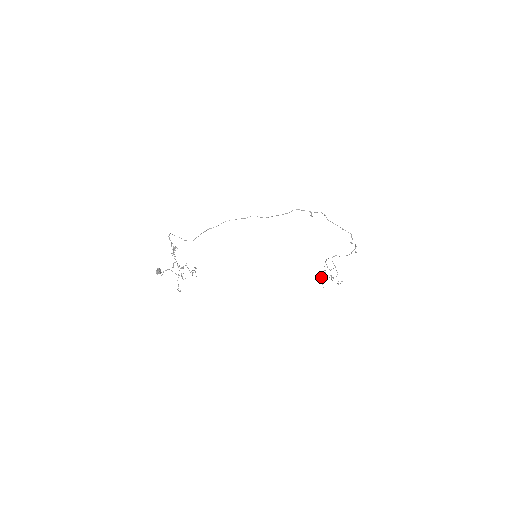
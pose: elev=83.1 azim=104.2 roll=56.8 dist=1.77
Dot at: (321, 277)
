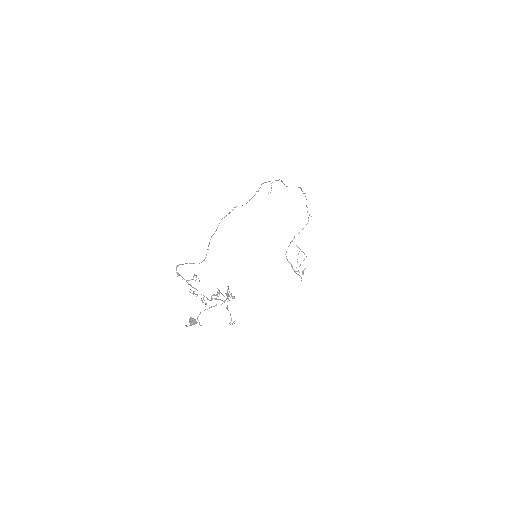
Dot at: occluded
